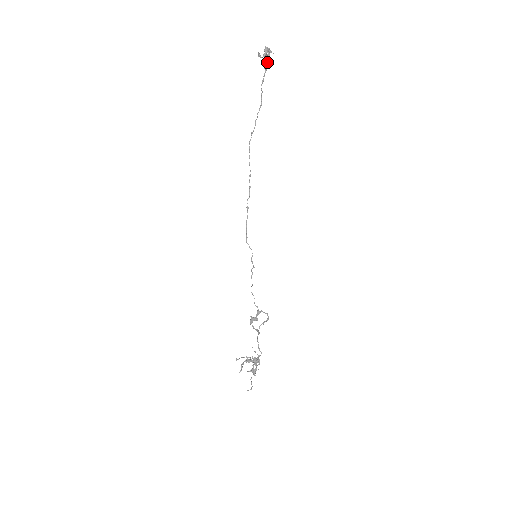
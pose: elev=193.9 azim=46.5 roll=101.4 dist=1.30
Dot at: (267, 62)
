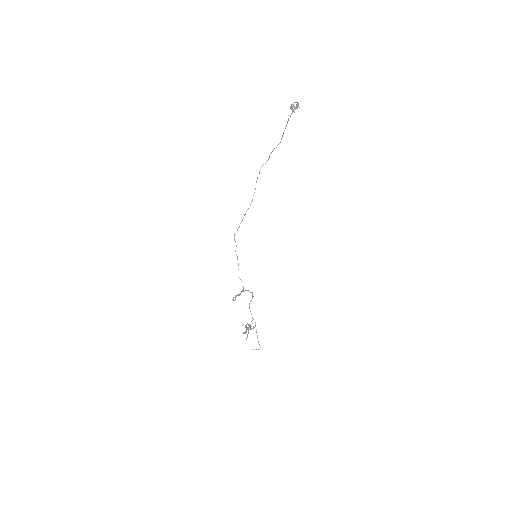
Dot at: (292, 112)
